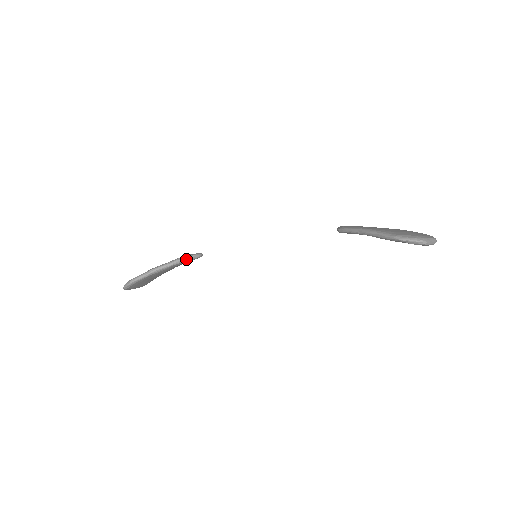
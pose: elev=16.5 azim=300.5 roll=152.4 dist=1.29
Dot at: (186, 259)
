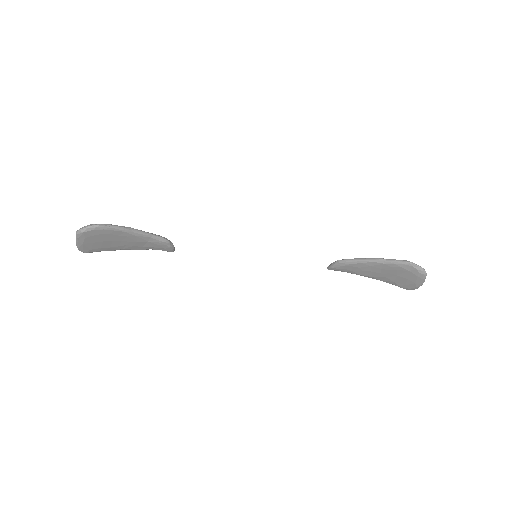
Dot at: (165, 239)
